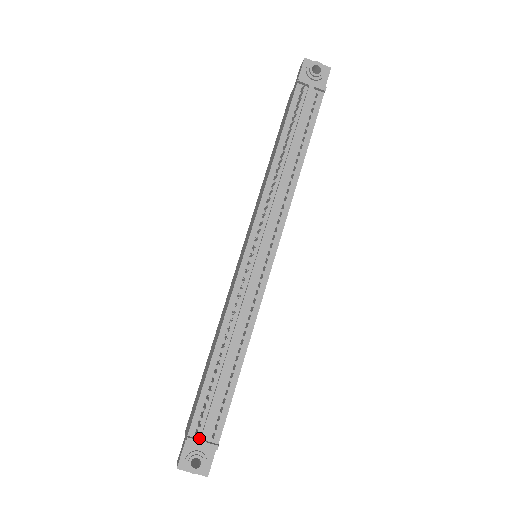
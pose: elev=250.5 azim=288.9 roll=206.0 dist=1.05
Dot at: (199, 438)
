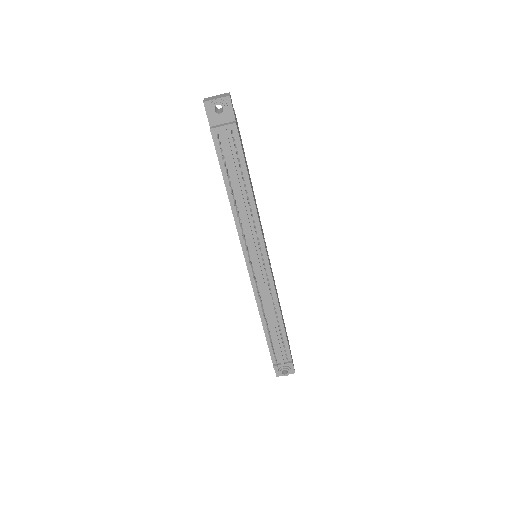
Dot at: (280, 363)
